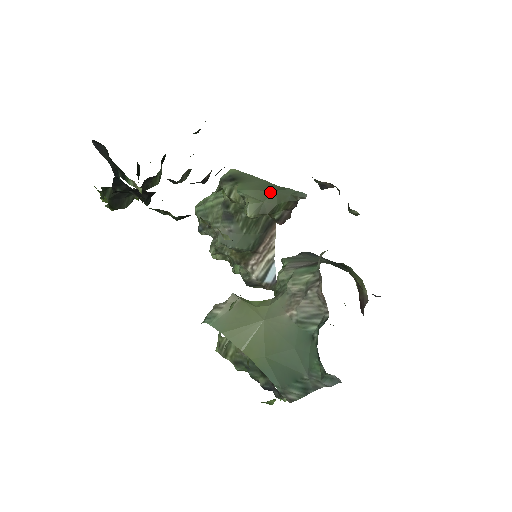
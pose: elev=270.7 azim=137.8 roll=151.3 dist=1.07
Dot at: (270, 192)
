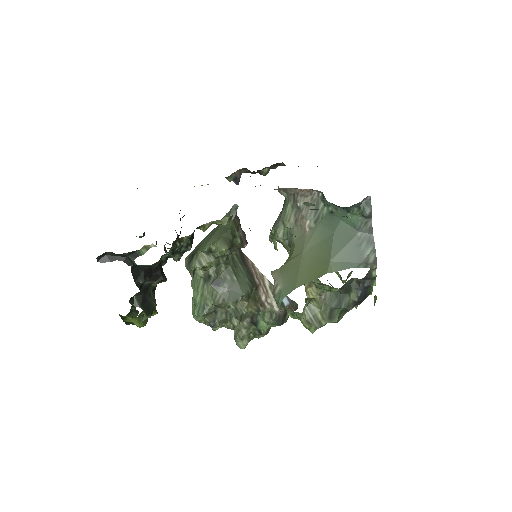
Dot at: (219, 230)
